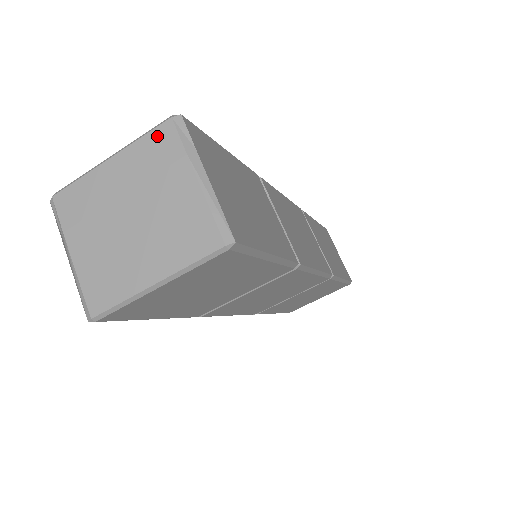
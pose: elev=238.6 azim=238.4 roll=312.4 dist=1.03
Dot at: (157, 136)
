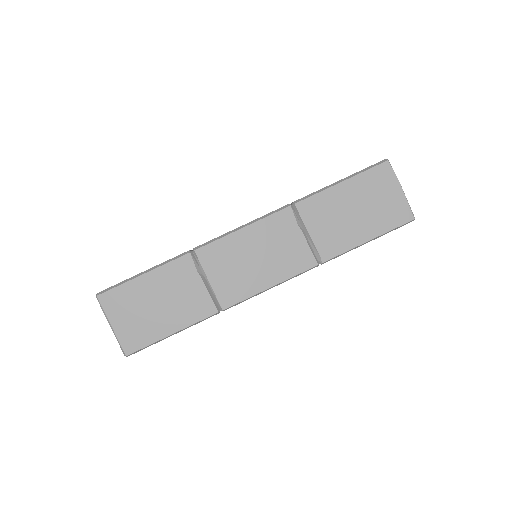
Dot at: occluded
